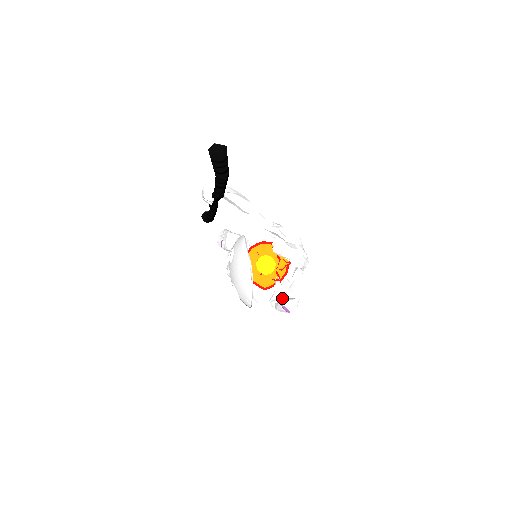
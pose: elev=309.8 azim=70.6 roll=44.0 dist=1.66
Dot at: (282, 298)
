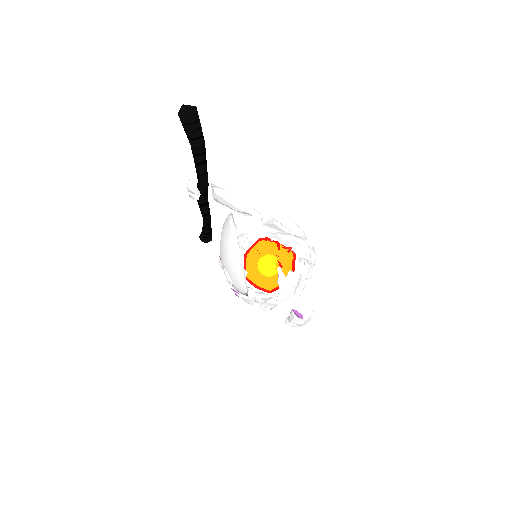
Dot at: (292, 301)
